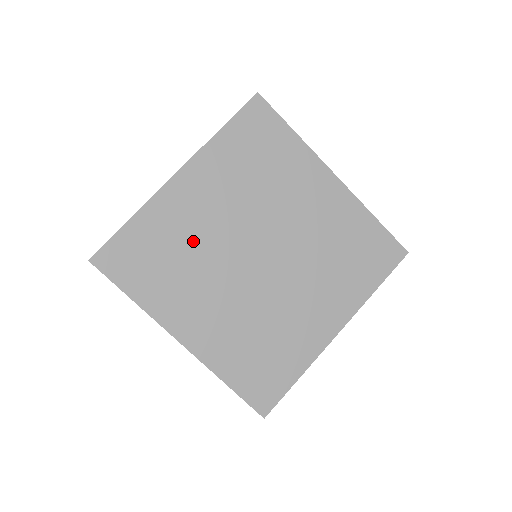
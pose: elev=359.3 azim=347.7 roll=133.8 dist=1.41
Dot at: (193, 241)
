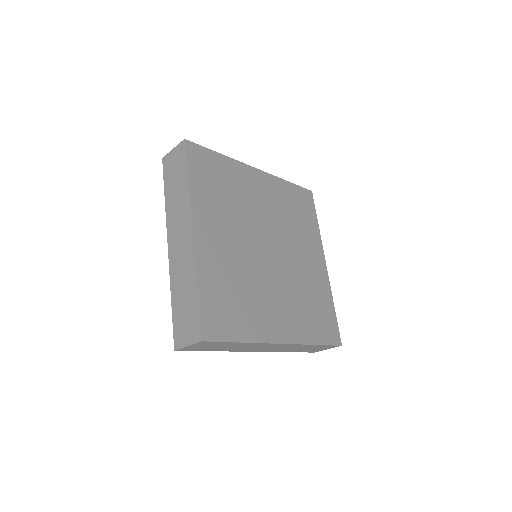
Dot at: (242, 200)
